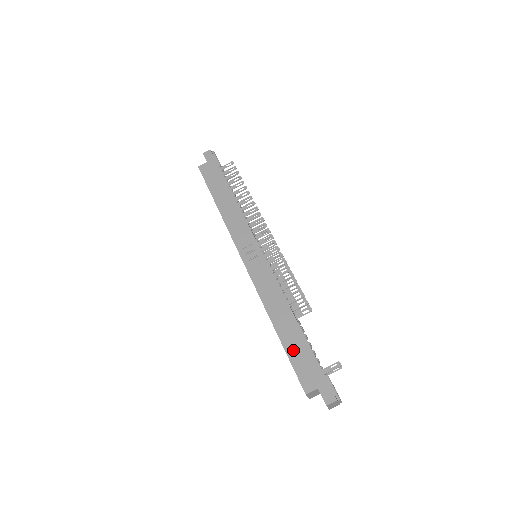
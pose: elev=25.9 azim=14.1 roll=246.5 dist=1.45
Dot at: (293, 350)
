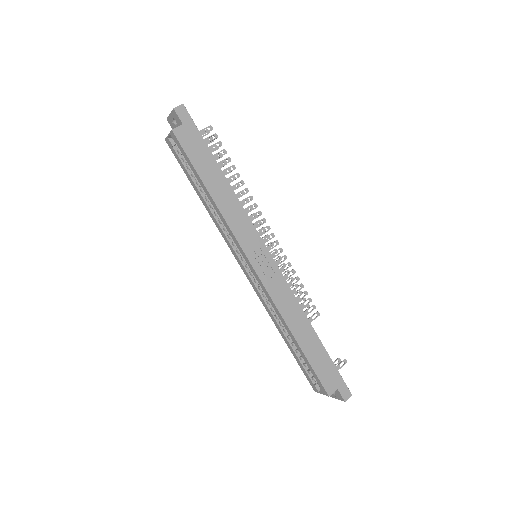
Dot at: (314, 358)
